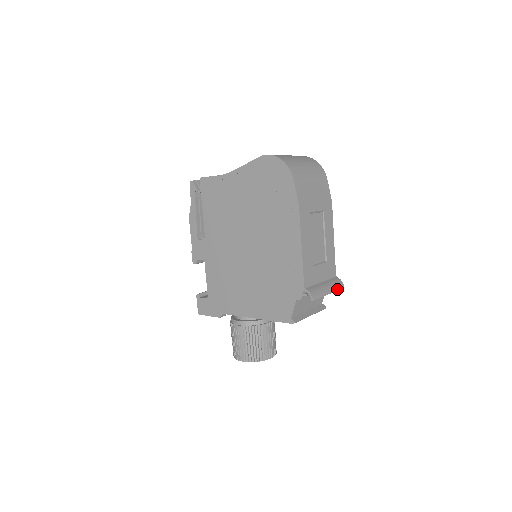
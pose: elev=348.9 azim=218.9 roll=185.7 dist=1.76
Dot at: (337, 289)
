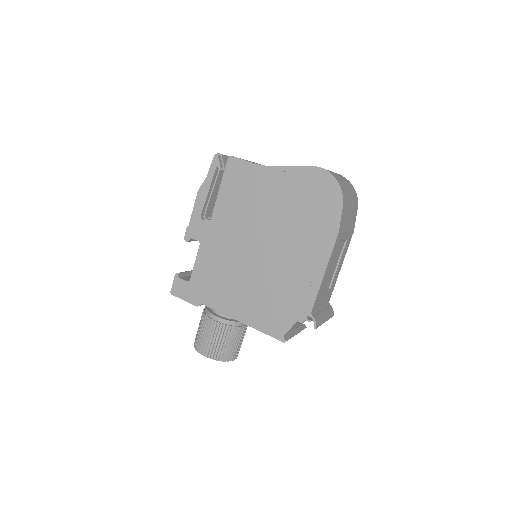
Dot at: (330, 317)
